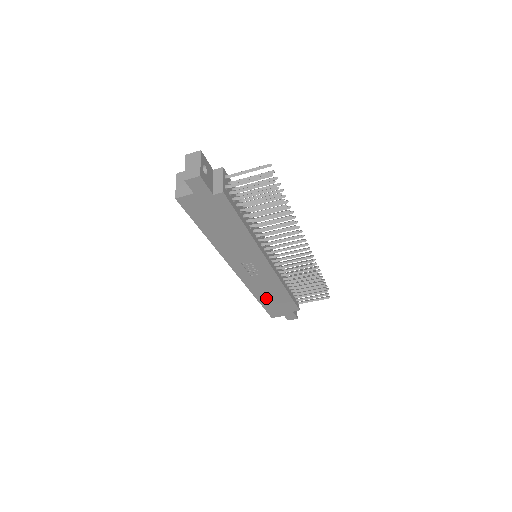
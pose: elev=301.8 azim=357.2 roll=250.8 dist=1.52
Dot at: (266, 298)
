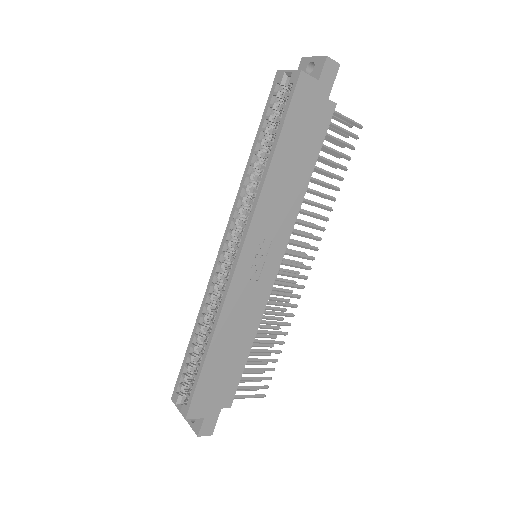
Dot at: (220, 351)
